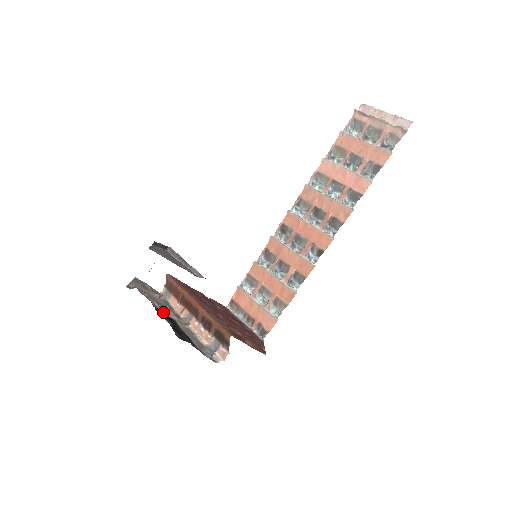
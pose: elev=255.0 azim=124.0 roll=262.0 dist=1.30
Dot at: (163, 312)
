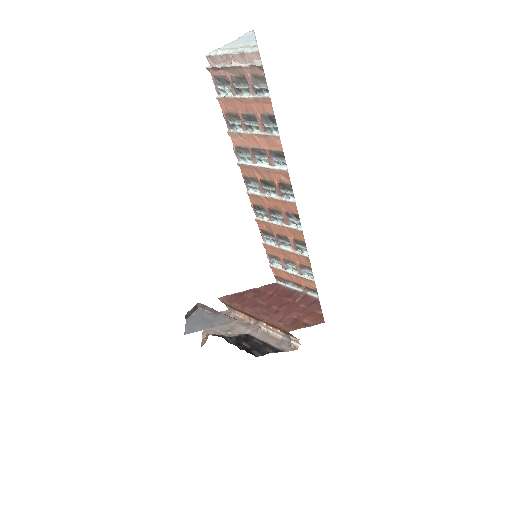
Dot at: (238, 337)
